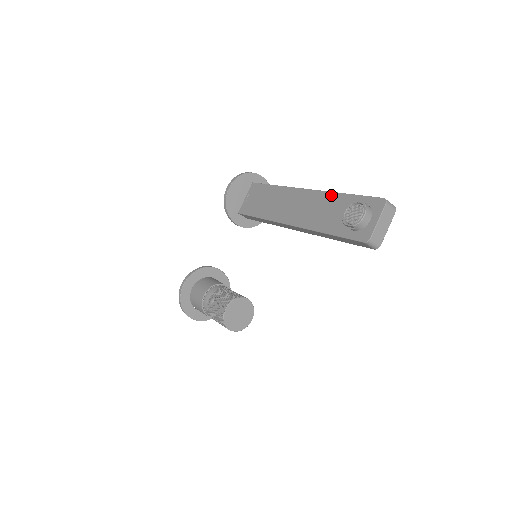
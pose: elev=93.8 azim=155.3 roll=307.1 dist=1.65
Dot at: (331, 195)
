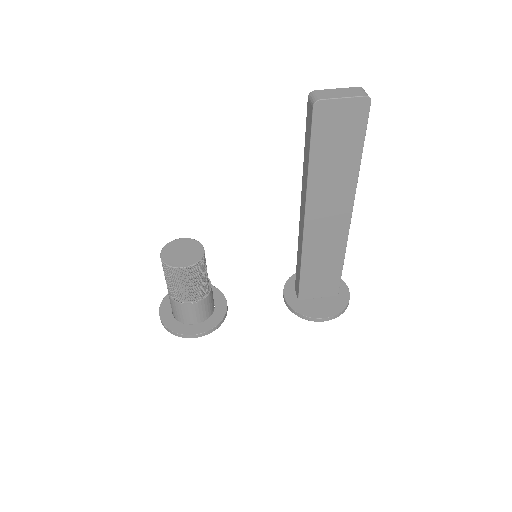
Dot at: occluded
